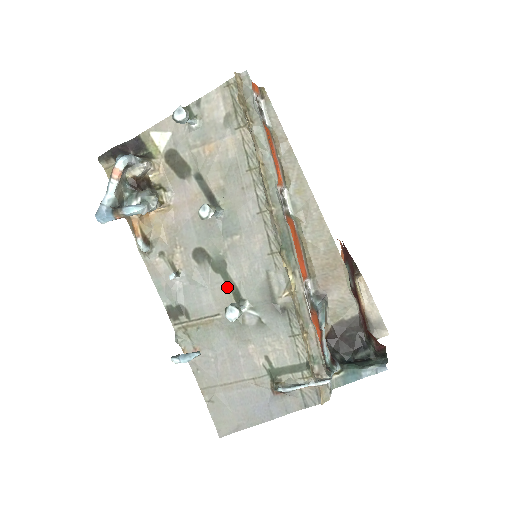
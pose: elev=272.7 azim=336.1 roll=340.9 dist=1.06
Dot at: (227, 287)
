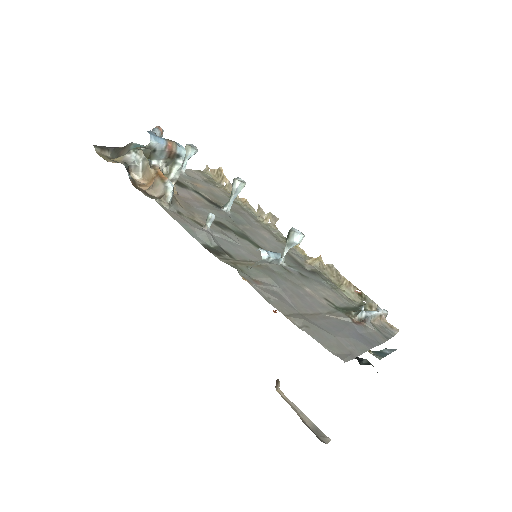
Dot at: (258, 248)
